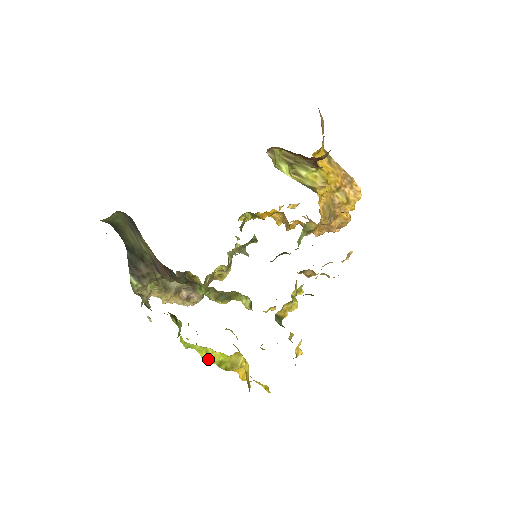
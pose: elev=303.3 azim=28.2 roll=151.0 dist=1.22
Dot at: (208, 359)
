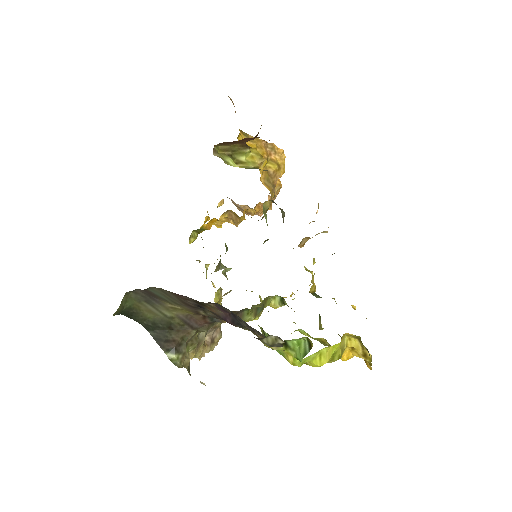
Dot at: (323, 361)
